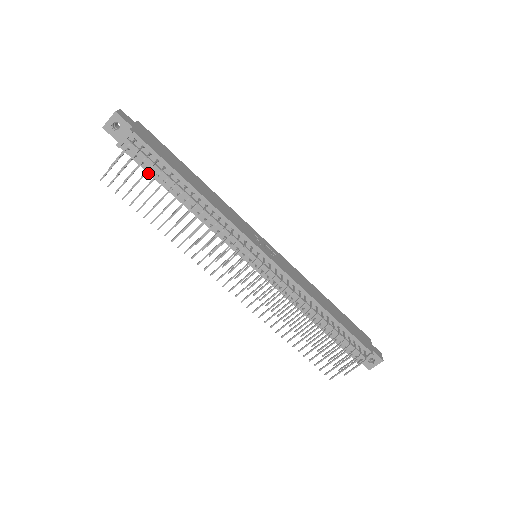
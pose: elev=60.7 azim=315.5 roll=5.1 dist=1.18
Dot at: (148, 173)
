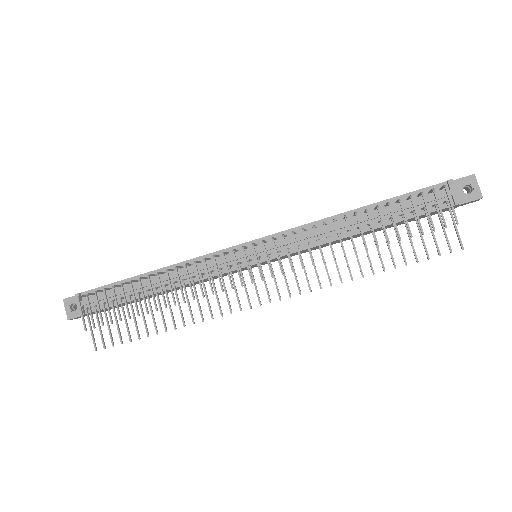
Dot at: occluded
